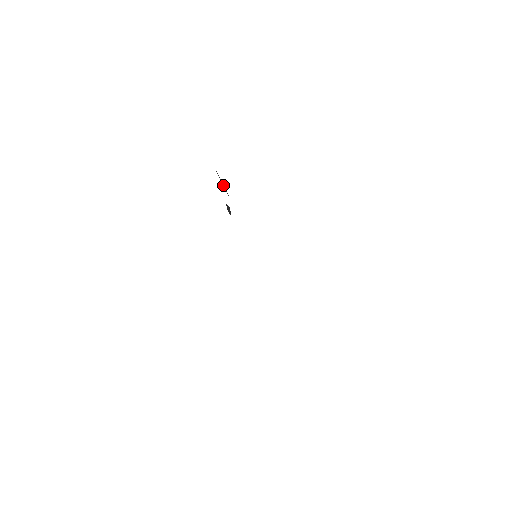
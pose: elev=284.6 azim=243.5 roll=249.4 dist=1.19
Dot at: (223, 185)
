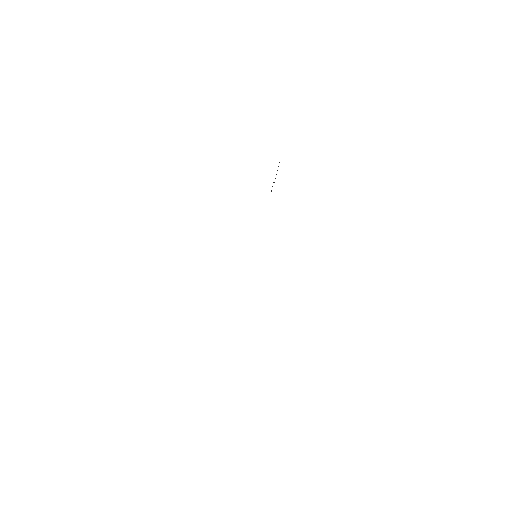
Dot at: occluded
